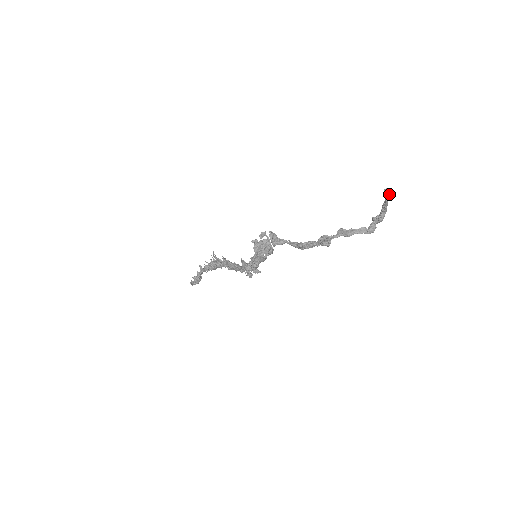
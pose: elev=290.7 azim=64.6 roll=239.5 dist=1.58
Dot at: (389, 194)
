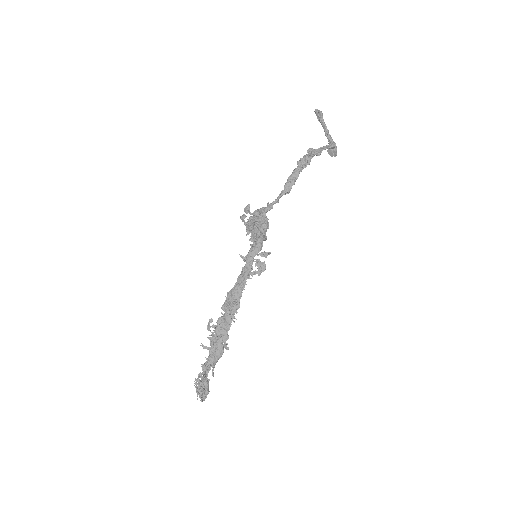
Dot at: (320, 112)
